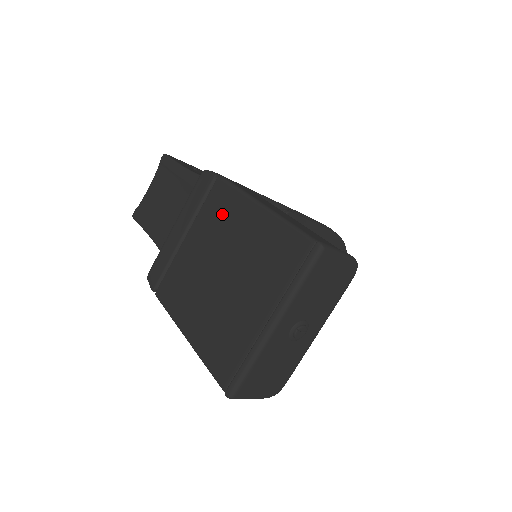
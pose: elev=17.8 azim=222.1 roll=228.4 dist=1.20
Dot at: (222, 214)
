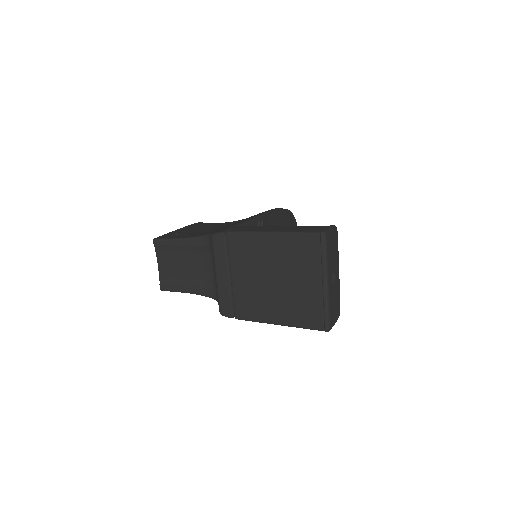
Dot at: (248, 251)
